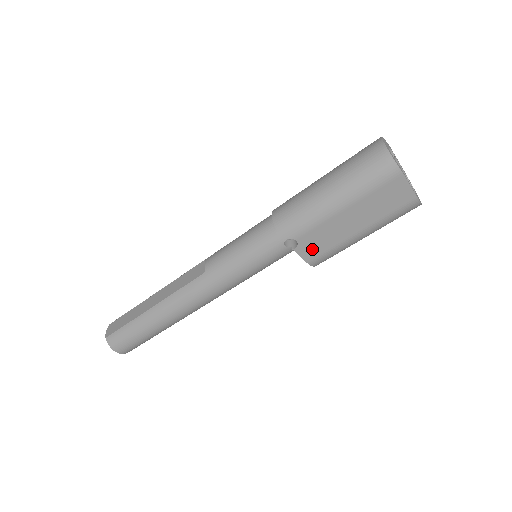
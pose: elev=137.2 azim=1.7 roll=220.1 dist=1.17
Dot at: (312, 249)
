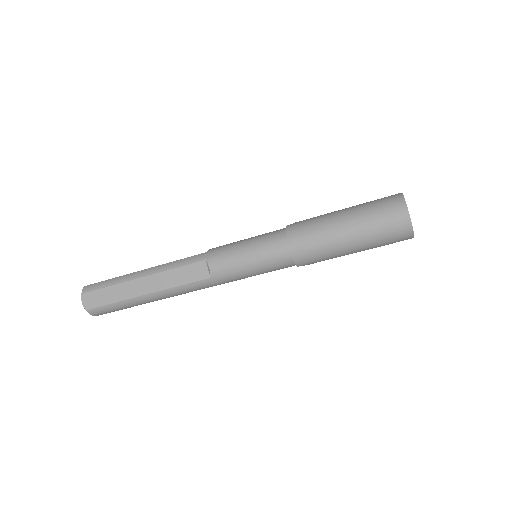
Dot at: occluded
